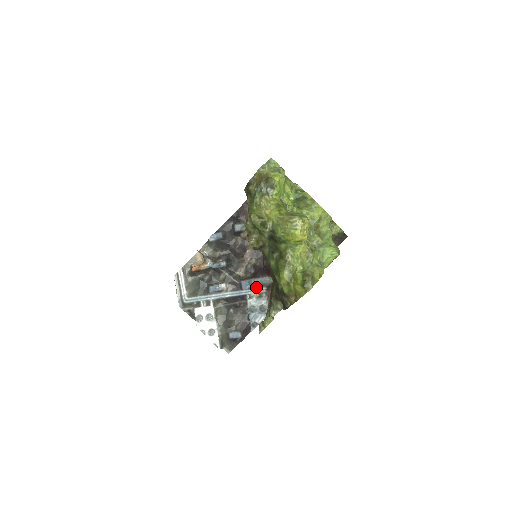
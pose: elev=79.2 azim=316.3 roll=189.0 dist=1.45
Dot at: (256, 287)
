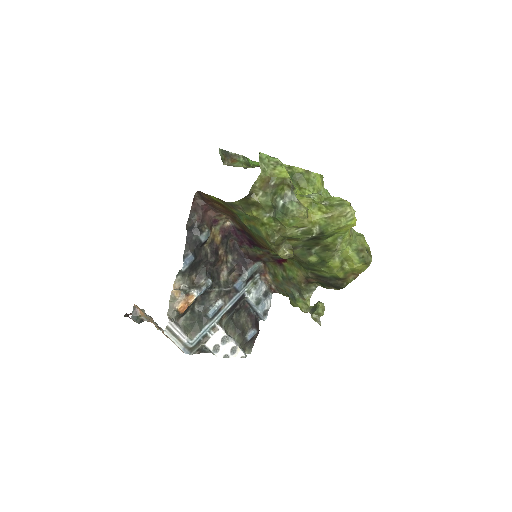
Dot at: (249, 280)
